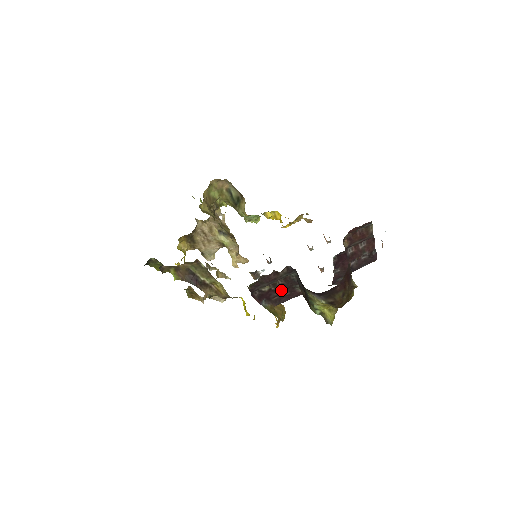
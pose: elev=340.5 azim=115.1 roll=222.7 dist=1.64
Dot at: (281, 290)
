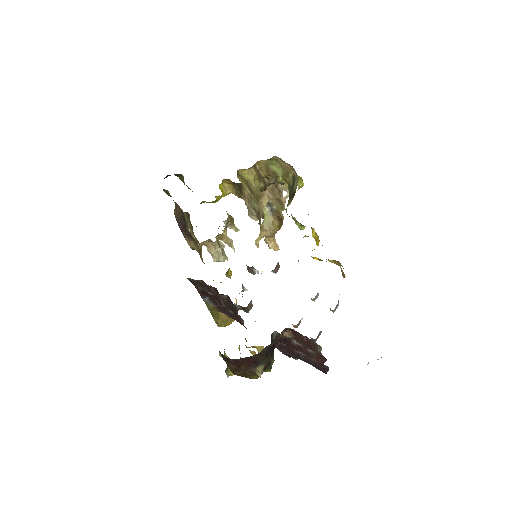
Dot at: (224, 306)
